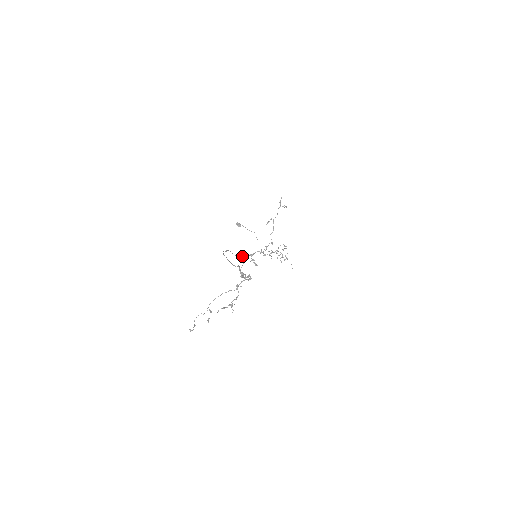
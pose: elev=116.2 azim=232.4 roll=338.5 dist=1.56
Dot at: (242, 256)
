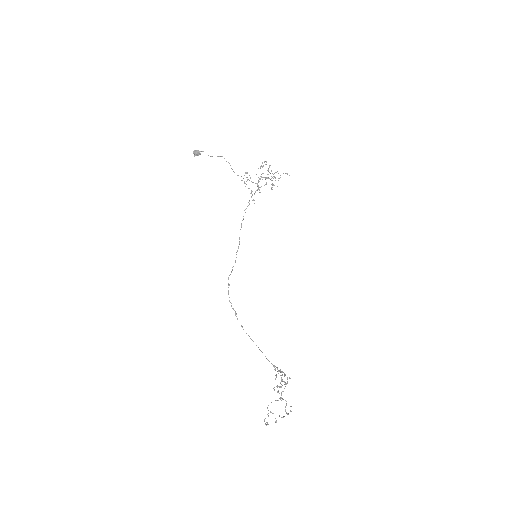
Dot at: (239, 244)
